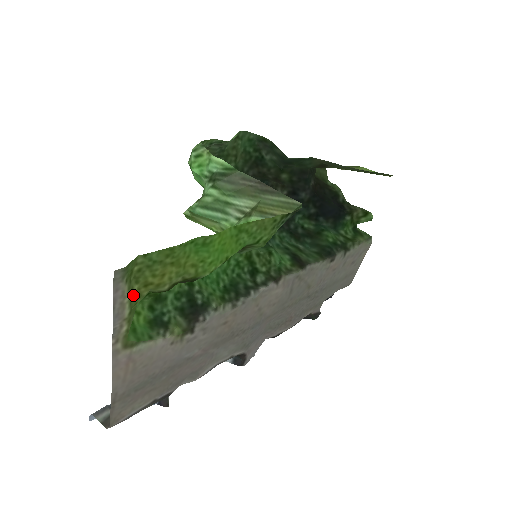
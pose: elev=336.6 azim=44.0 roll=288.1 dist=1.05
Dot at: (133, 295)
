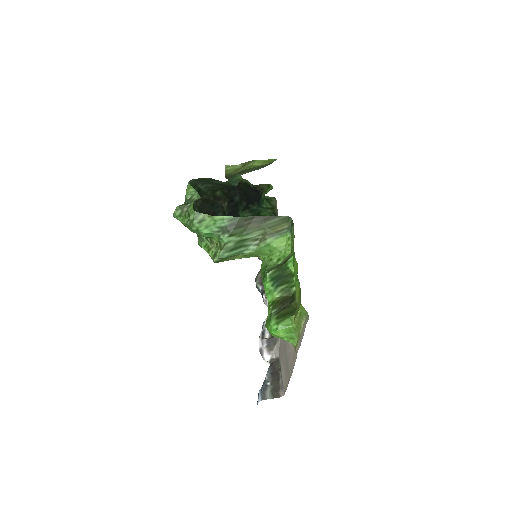
Dot at: (298, 323)
